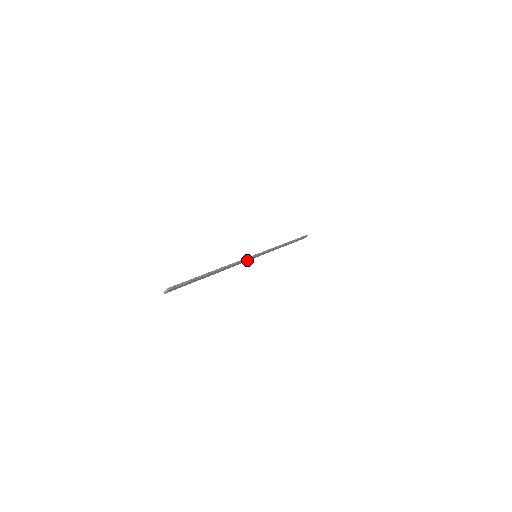
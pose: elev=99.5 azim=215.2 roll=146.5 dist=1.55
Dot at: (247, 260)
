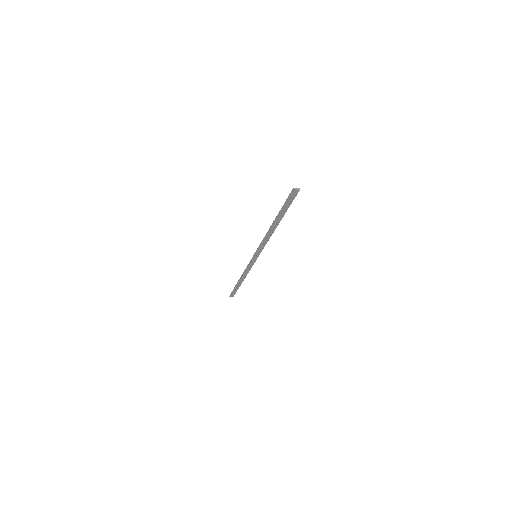
Dot at: (259, 250)
